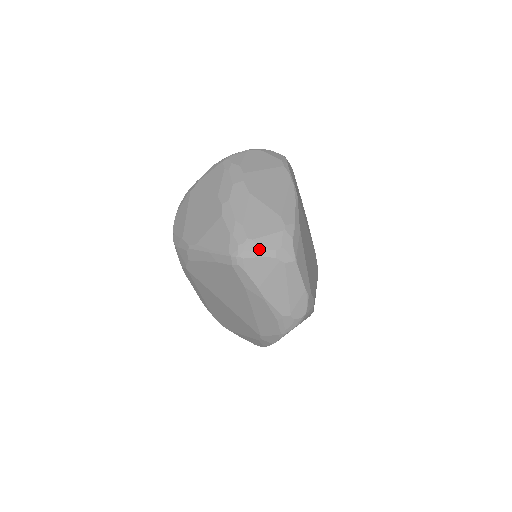
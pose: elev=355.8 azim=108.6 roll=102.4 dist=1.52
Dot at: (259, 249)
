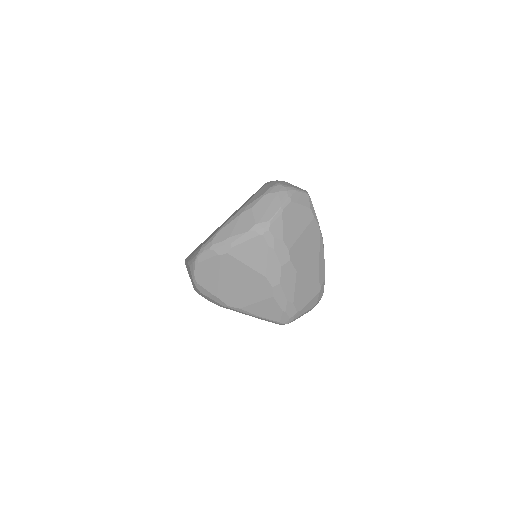
Dot at: (303, 313)
